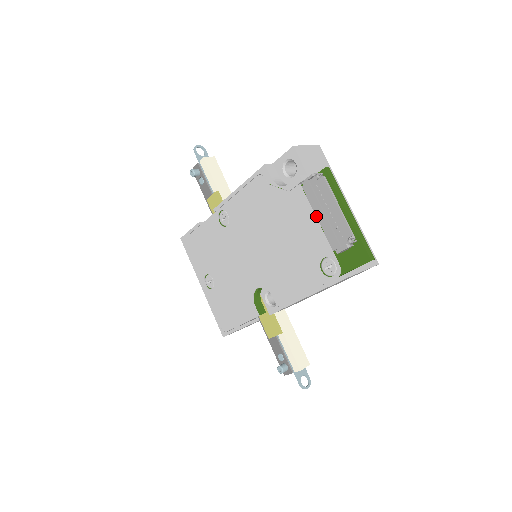
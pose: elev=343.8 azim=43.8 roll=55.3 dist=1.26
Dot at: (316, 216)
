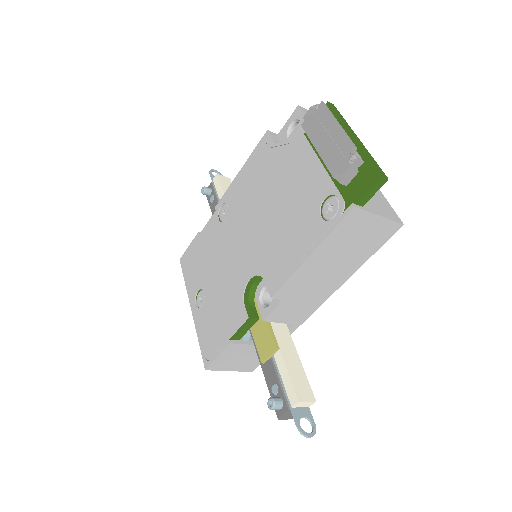
Dot at: (315, 148)
